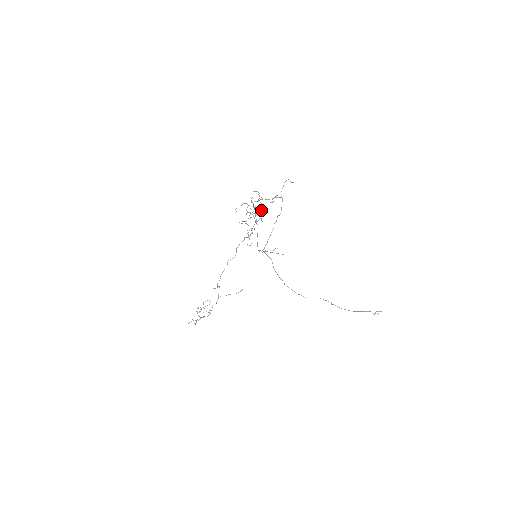
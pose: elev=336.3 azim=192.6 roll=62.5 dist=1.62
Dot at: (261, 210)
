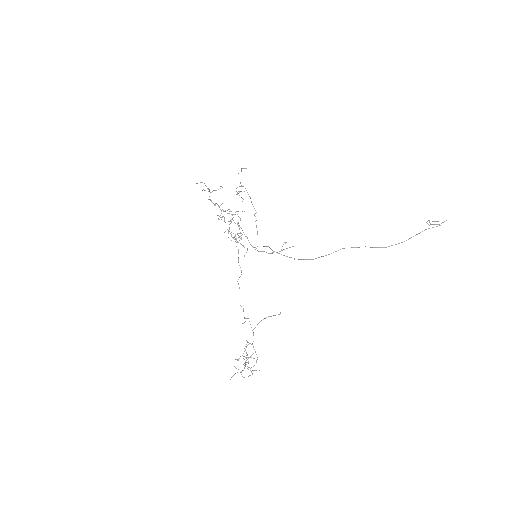
Dot at: (235, 212)
